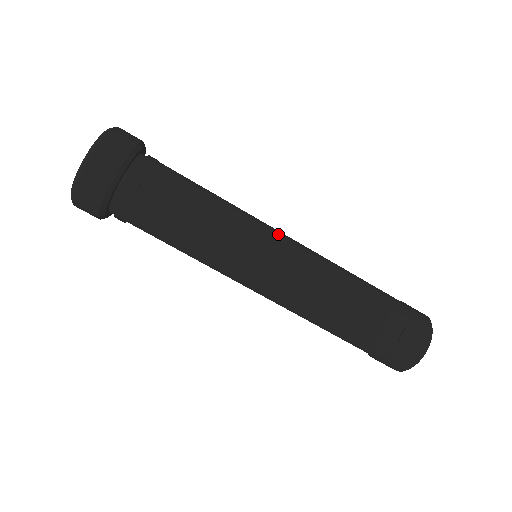
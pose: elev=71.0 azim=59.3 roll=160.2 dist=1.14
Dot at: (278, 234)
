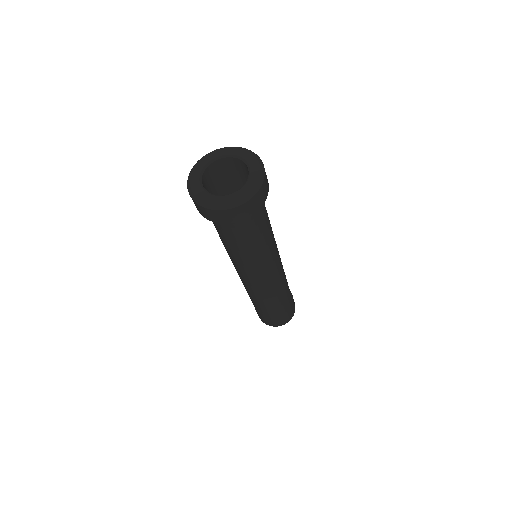
Dot at: (279, 264)
